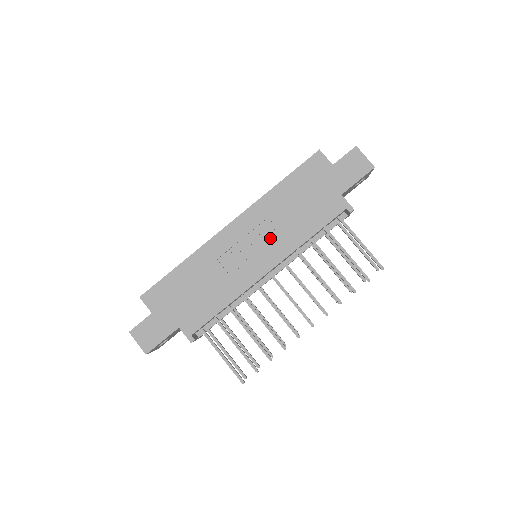
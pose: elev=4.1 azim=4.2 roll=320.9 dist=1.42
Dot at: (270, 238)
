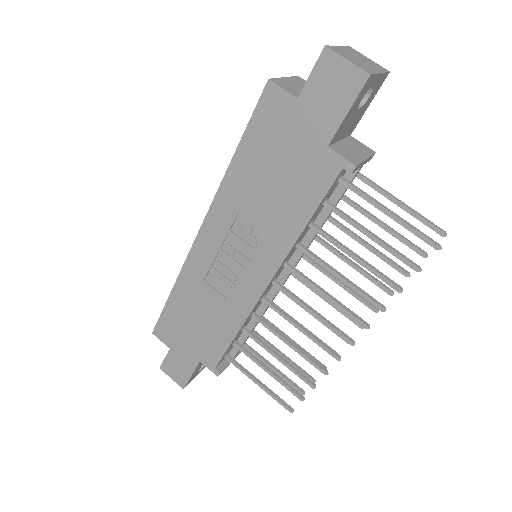
Dot at: (251, 241)
